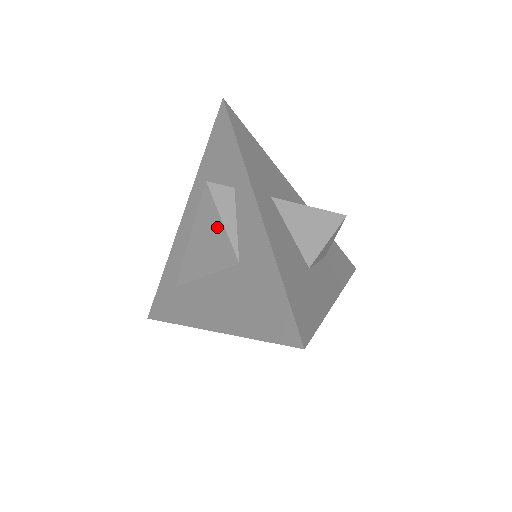
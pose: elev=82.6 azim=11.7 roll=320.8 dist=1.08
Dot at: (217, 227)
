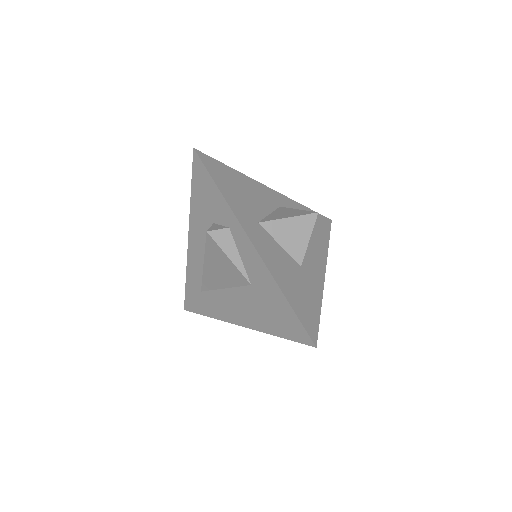
Dot at: (226, 261)
